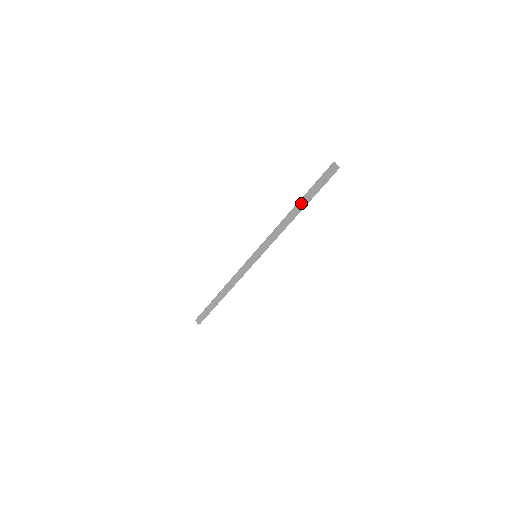
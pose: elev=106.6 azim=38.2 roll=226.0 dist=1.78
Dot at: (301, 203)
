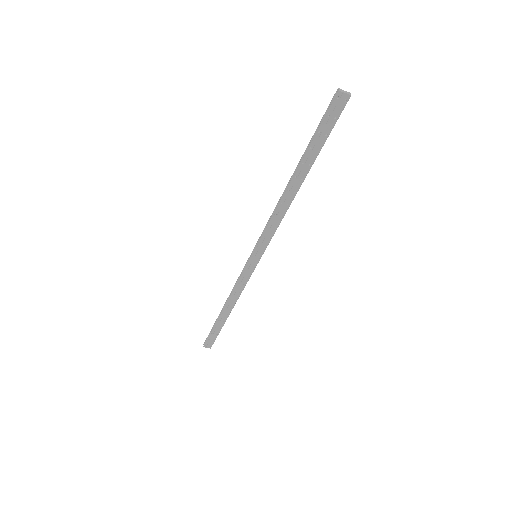
Dot at: (302, 169)
